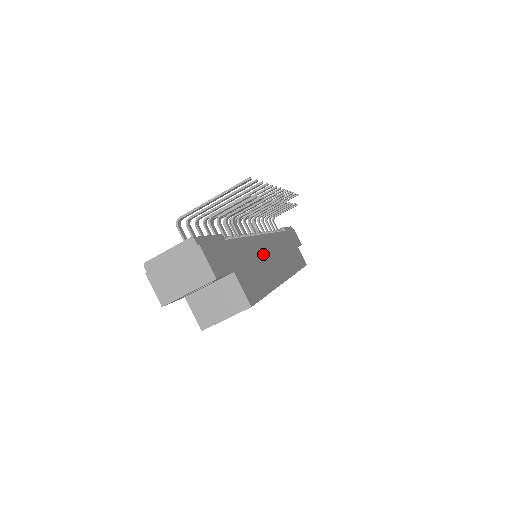
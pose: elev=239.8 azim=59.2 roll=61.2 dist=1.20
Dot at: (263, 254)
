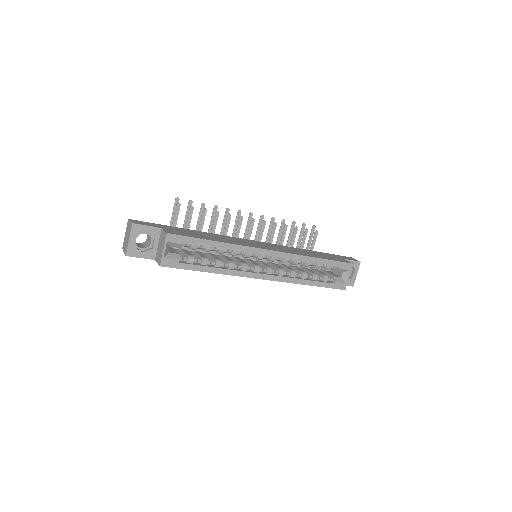
Dot at: (232, 239)
